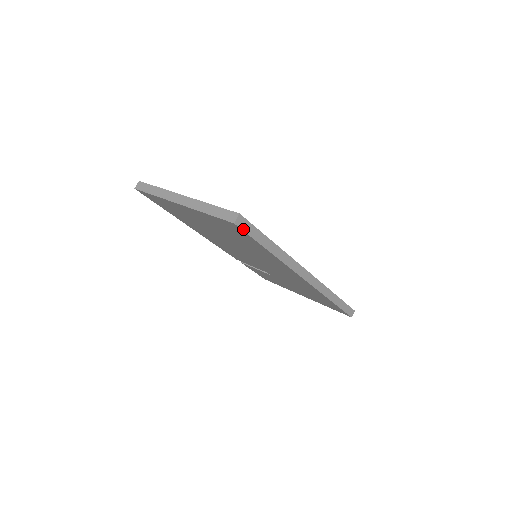
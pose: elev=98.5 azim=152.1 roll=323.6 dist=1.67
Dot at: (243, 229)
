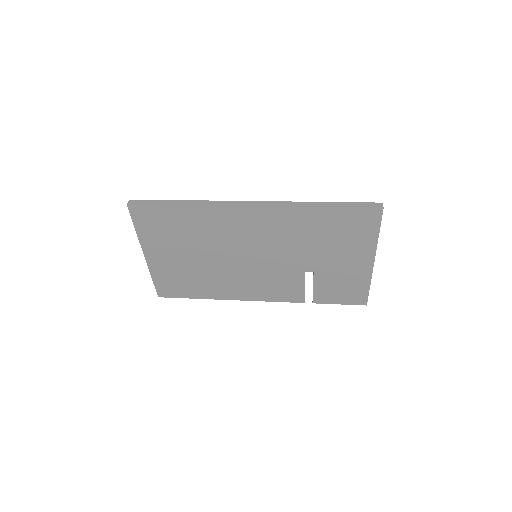
Dot at: (139, 205)
